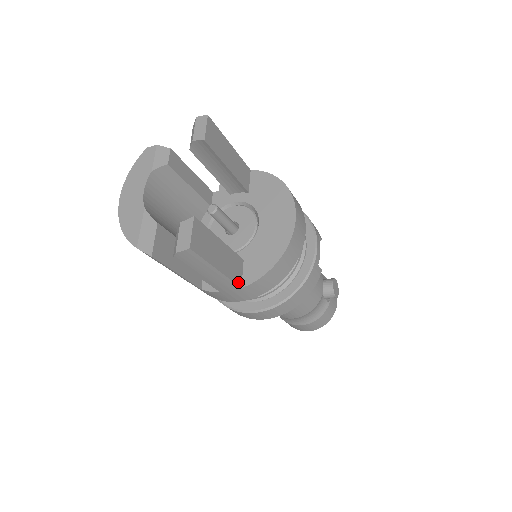
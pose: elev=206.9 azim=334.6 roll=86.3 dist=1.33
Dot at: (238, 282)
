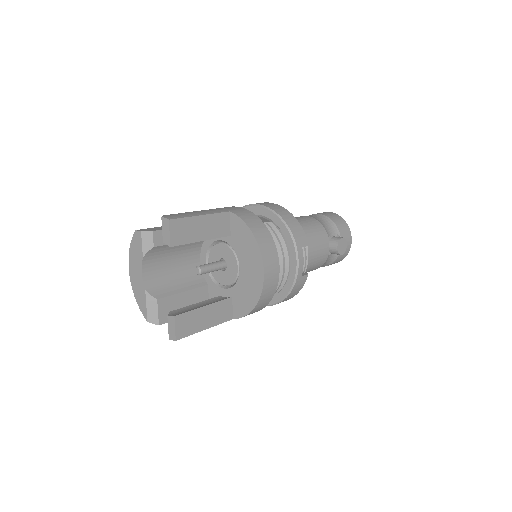
Dot at: (229, 318)
